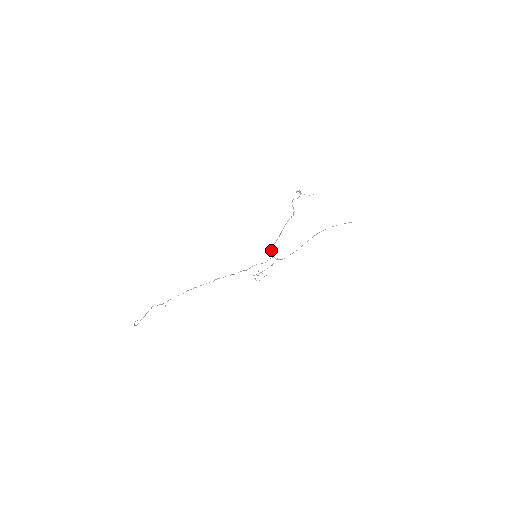
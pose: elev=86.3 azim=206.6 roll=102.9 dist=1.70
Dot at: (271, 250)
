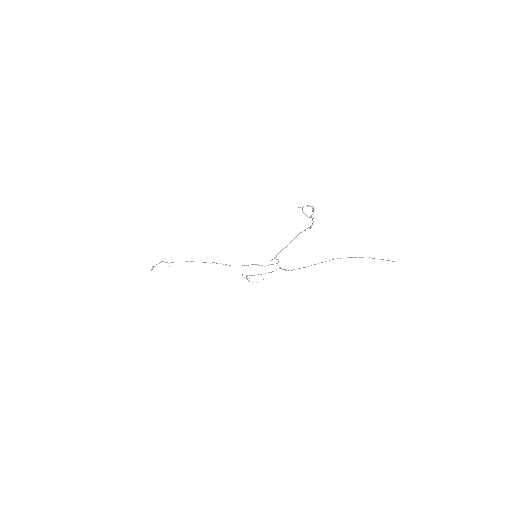
Dot at: (276, 255)
